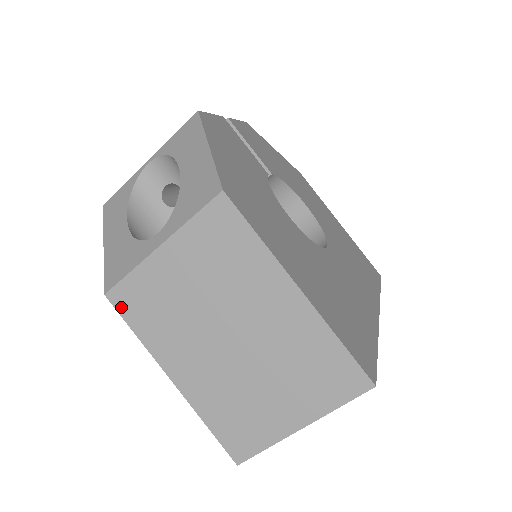
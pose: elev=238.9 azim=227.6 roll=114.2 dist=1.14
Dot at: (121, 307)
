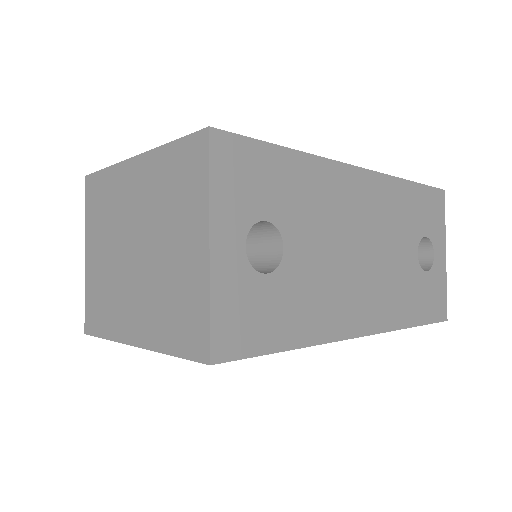
Dot at: (92, 329)
